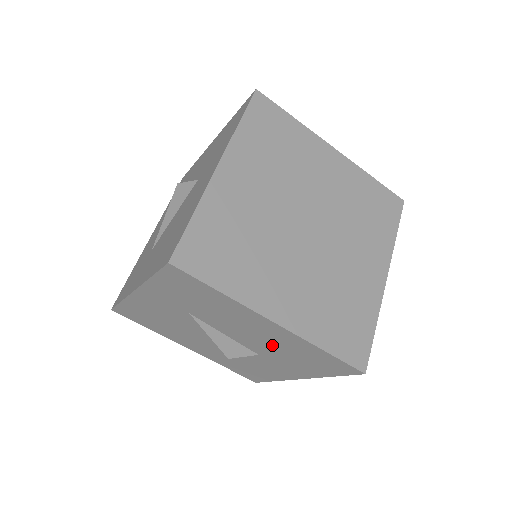
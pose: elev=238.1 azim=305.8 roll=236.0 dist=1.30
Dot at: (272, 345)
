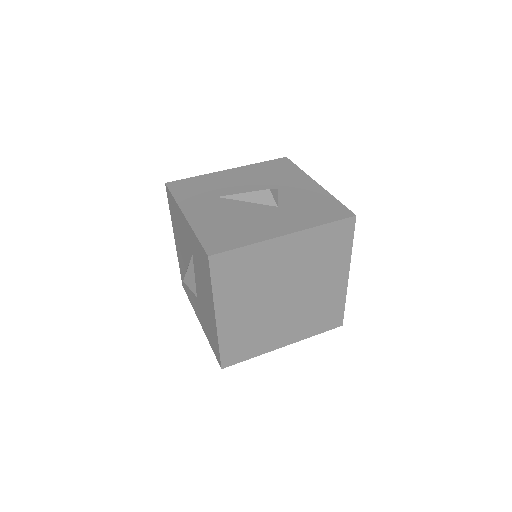
Dot at: occluded
